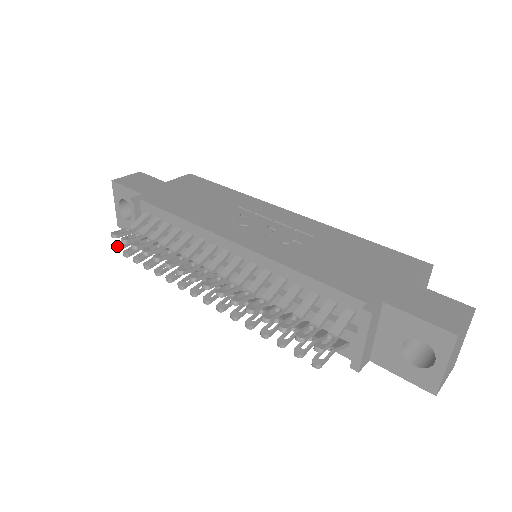
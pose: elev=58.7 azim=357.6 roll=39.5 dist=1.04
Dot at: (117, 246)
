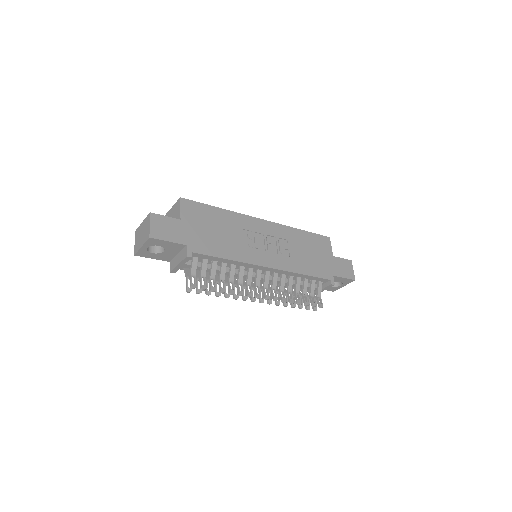
Dot at: (189, 289)
